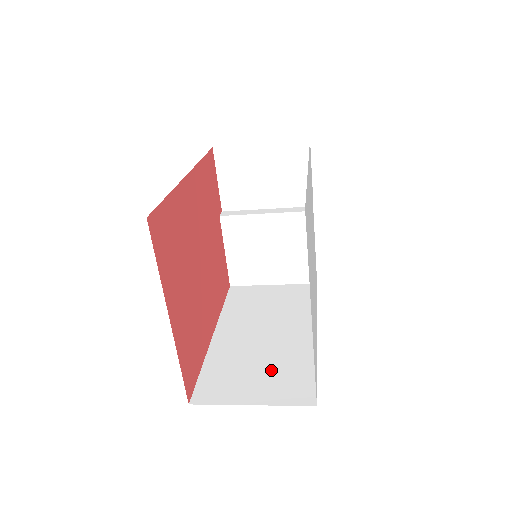
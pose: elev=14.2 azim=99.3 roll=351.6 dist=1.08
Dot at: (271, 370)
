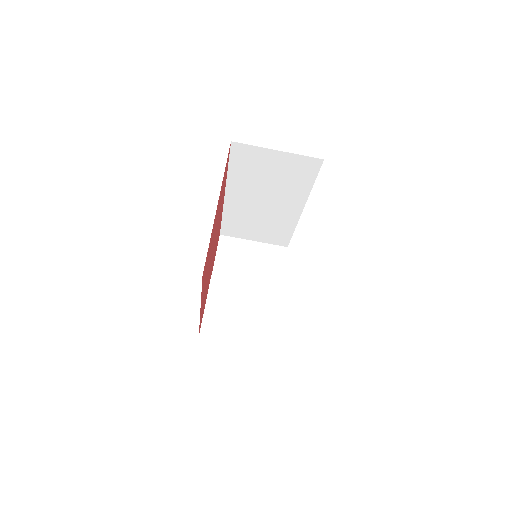
Dot at: occluded
